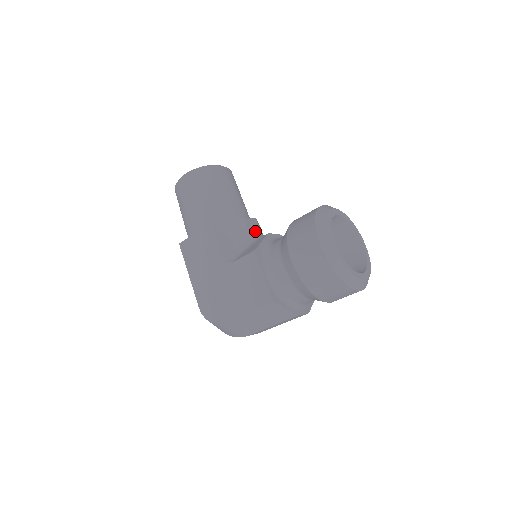
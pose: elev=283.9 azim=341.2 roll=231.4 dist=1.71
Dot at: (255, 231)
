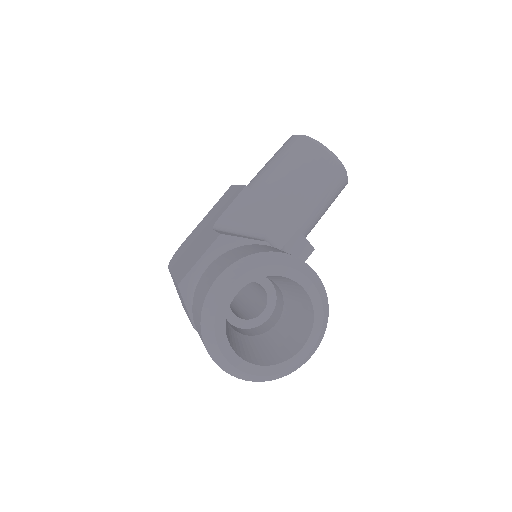
Dot at: (278, 235)
